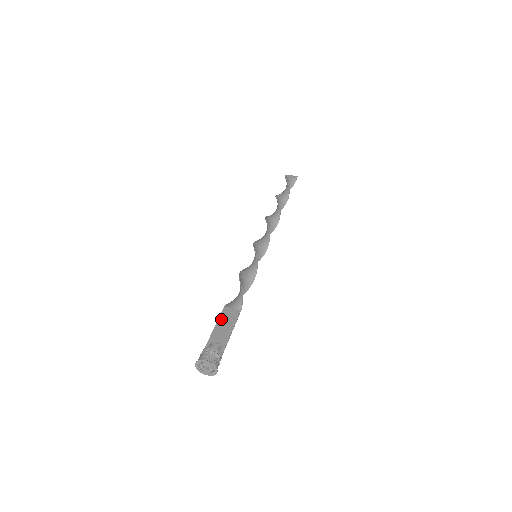
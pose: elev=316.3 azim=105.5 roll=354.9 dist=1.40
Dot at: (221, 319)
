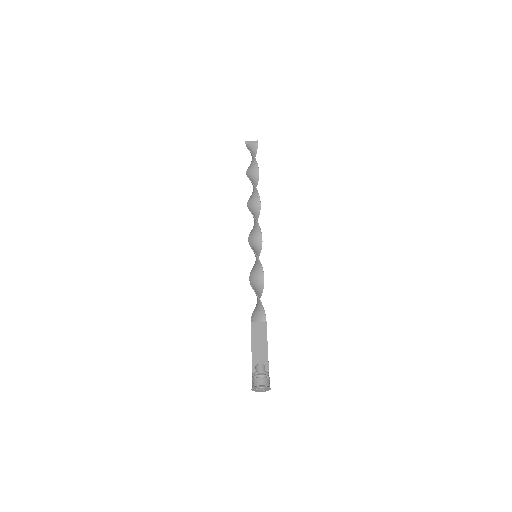
Dot at: (254, 337)
